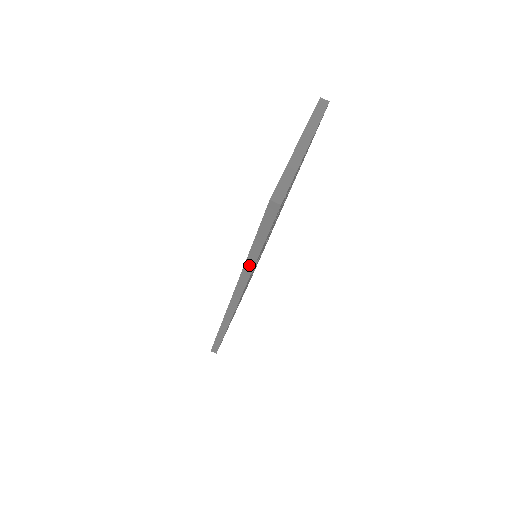
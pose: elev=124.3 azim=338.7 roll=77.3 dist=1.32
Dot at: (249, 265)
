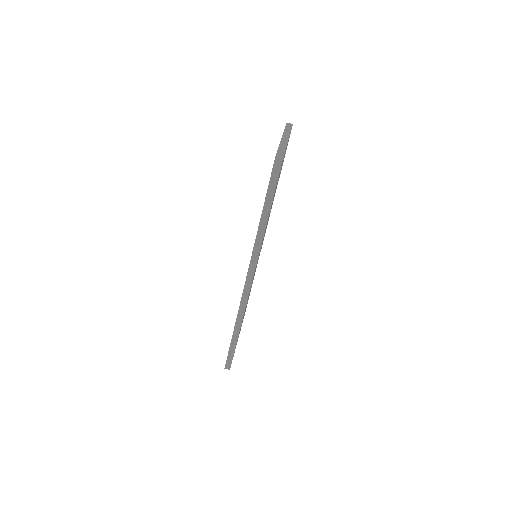
Dot at: (261, 231)
